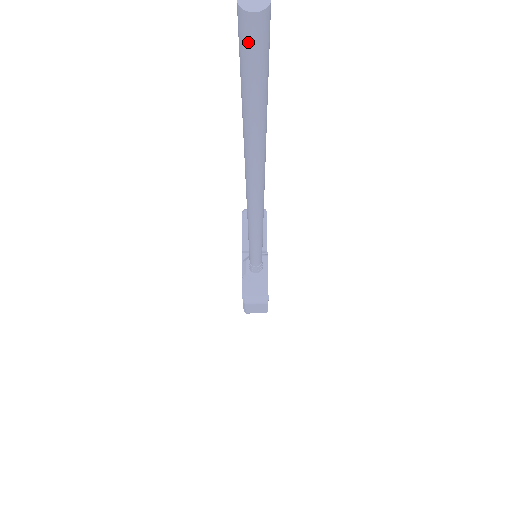
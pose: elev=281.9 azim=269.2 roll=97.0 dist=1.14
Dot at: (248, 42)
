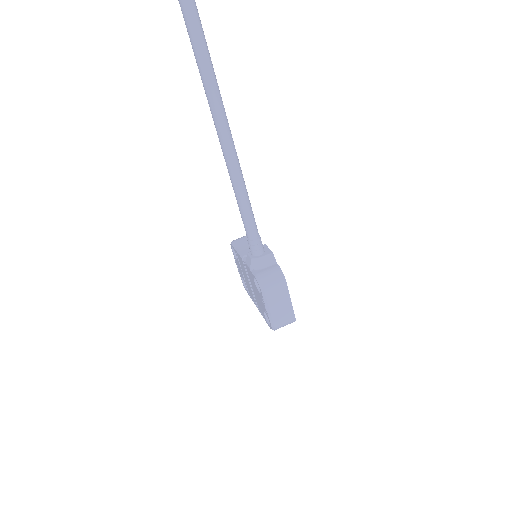
Dot at: out of frame
